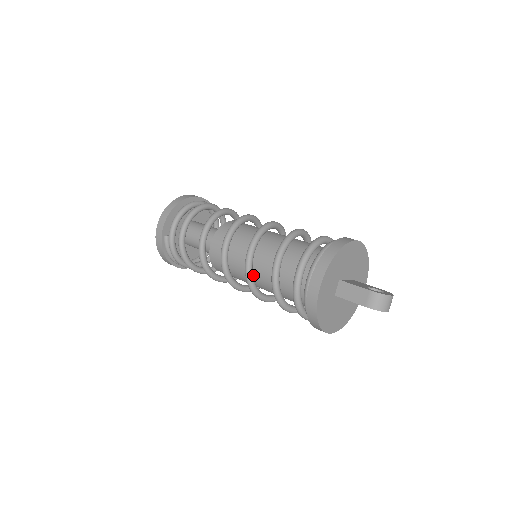
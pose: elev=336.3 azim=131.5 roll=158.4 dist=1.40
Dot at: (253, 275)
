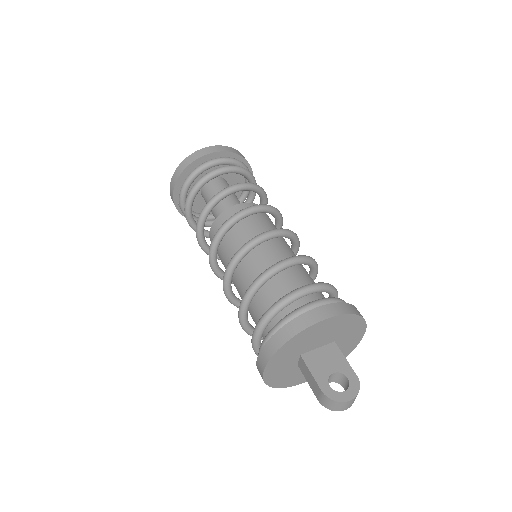
Dot at: occluded
